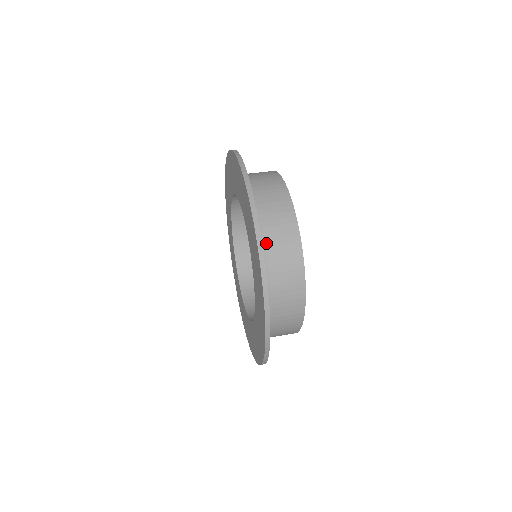
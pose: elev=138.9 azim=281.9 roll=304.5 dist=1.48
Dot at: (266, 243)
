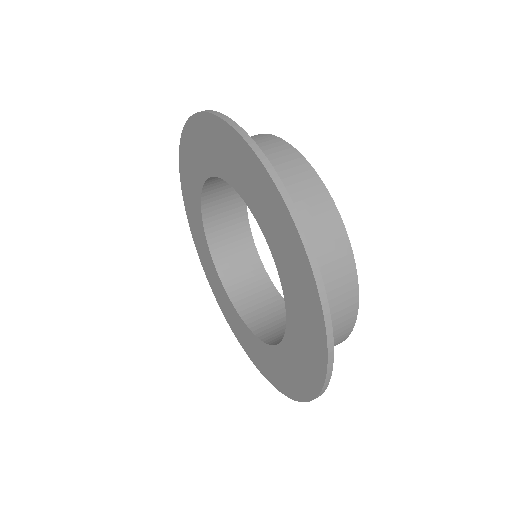
Dot at: occluded
